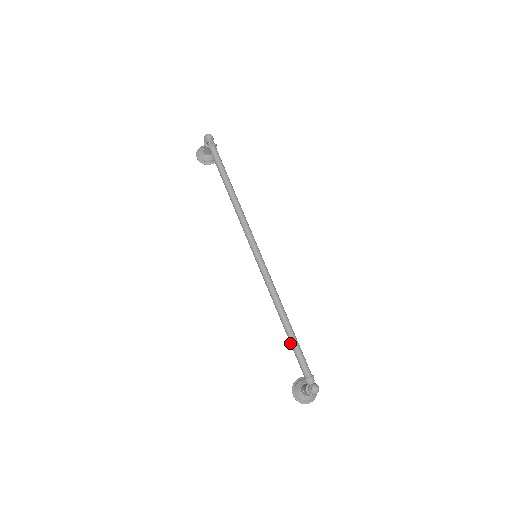
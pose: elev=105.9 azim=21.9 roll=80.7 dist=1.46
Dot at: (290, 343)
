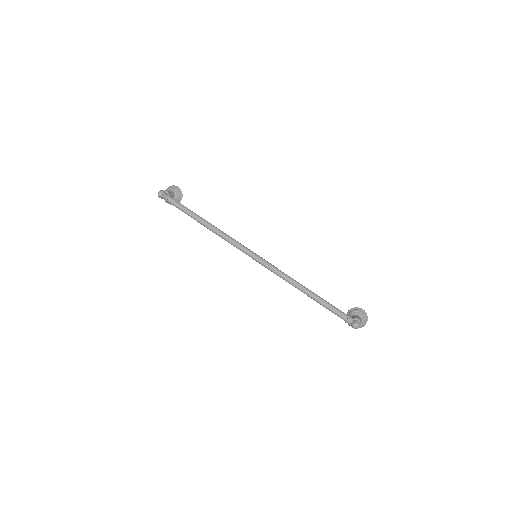
Dot at: occluded
